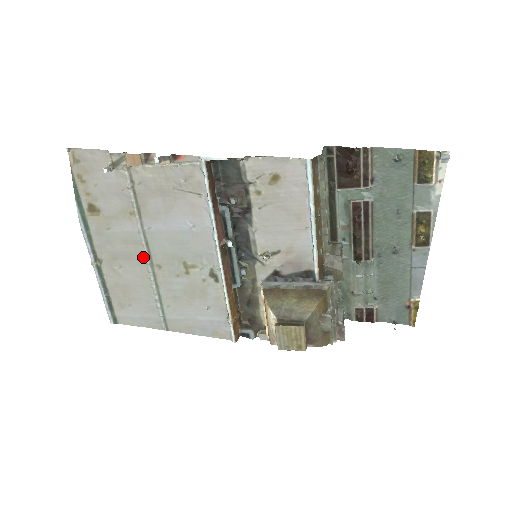
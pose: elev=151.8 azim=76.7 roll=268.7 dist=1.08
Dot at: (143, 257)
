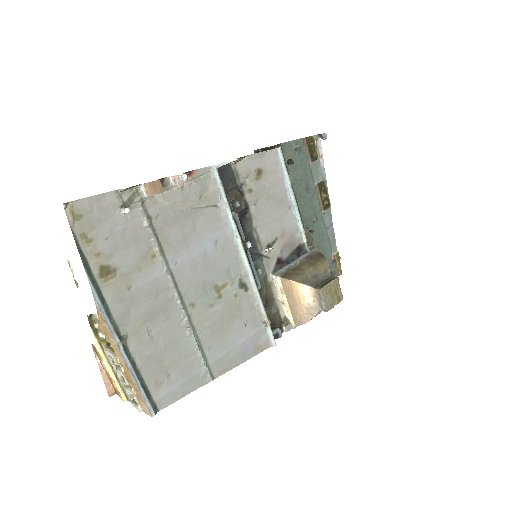
Dot at: (174, 303)
